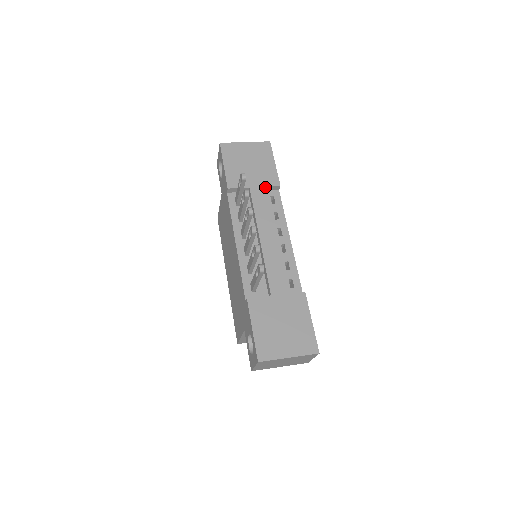
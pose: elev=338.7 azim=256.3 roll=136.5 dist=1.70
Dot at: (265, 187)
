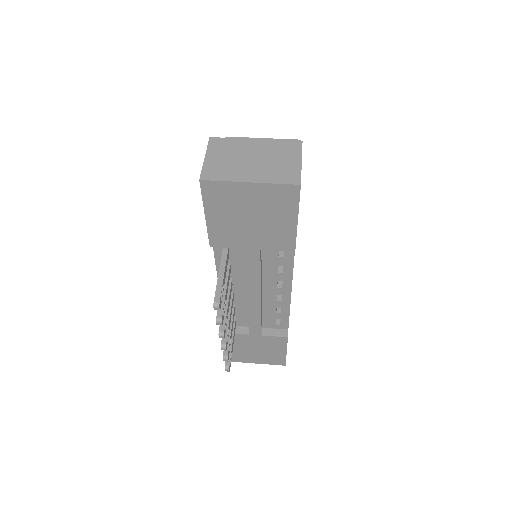
Dot at: (270, 248)
